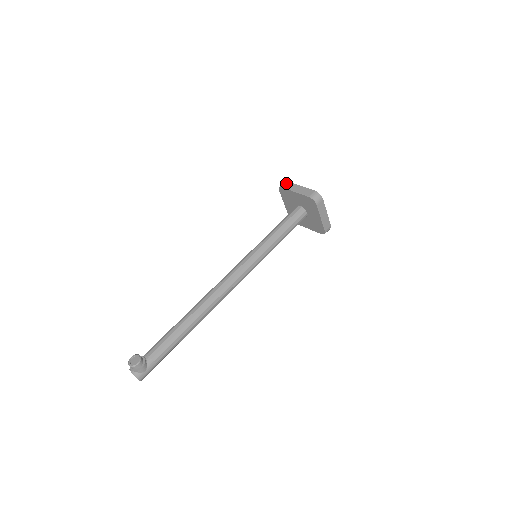
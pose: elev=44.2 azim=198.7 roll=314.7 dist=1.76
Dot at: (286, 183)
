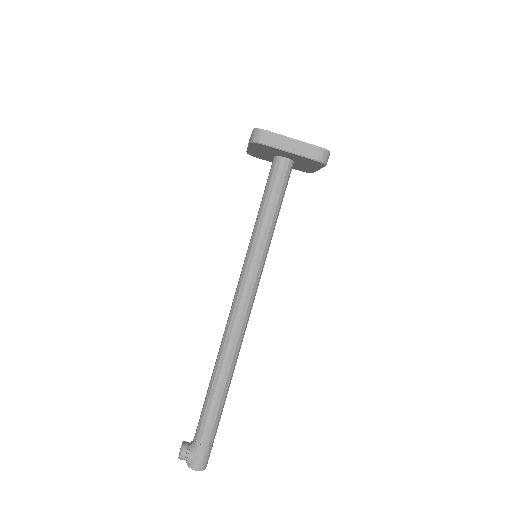
Dot at: occluded
